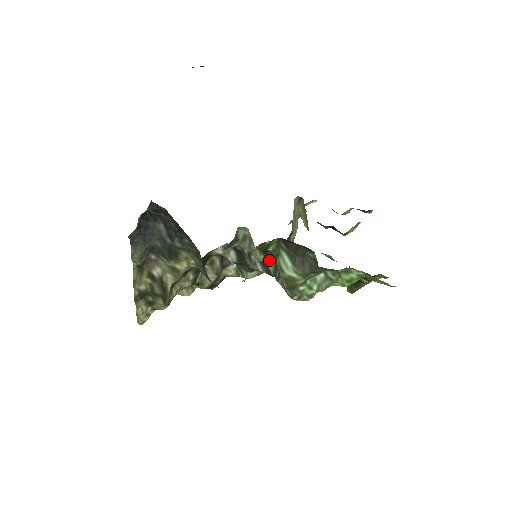
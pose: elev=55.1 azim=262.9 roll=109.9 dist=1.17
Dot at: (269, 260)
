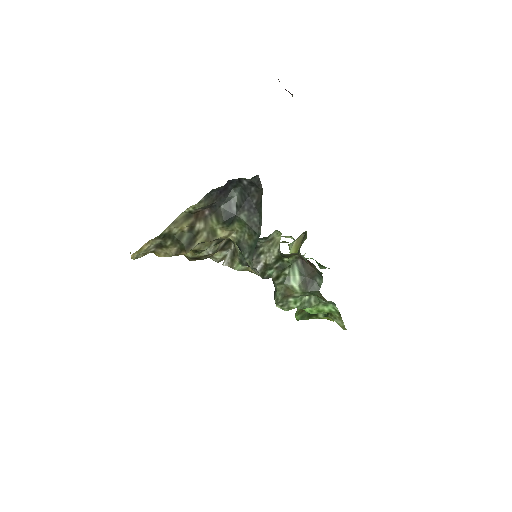
Dot at: (275, 266)
